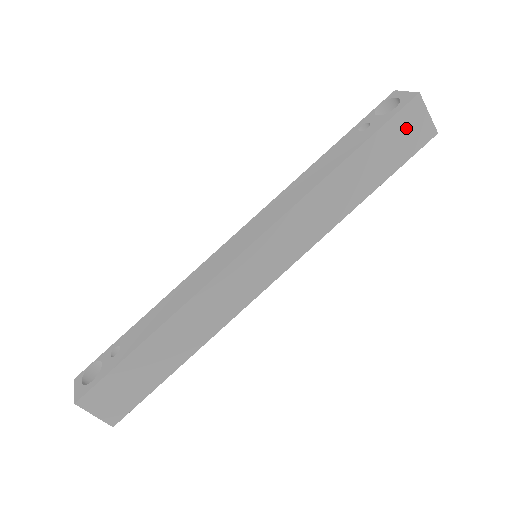
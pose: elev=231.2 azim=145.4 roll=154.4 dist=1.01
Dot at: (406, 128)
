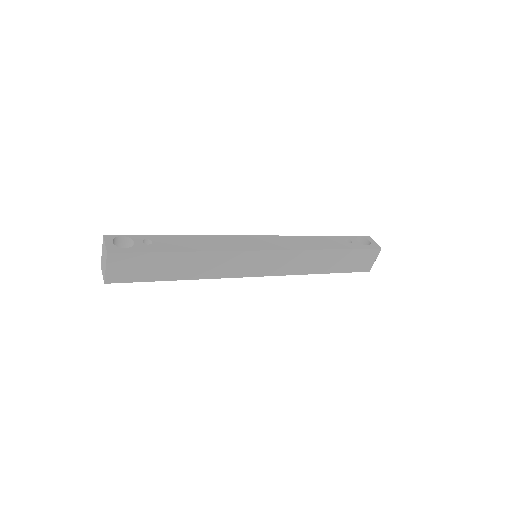
Dot at: (364, 258)
